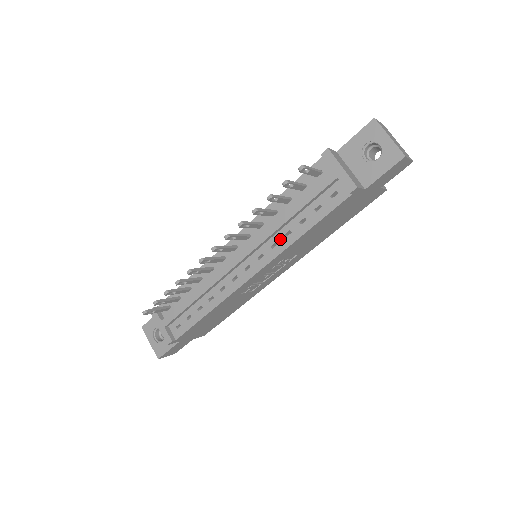
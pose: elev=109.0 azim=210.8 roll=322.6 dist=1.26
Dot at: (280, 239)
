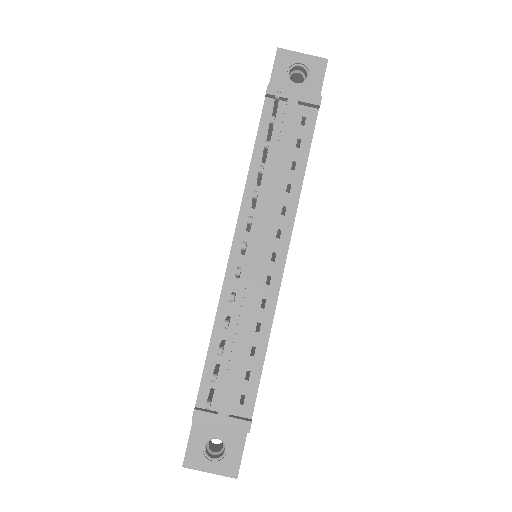
Dot at: (285, 200)
